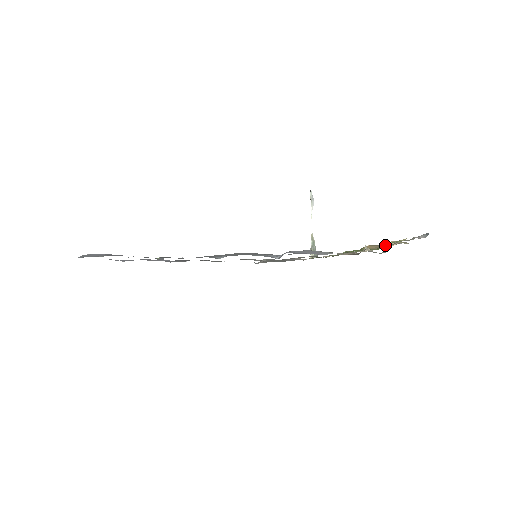
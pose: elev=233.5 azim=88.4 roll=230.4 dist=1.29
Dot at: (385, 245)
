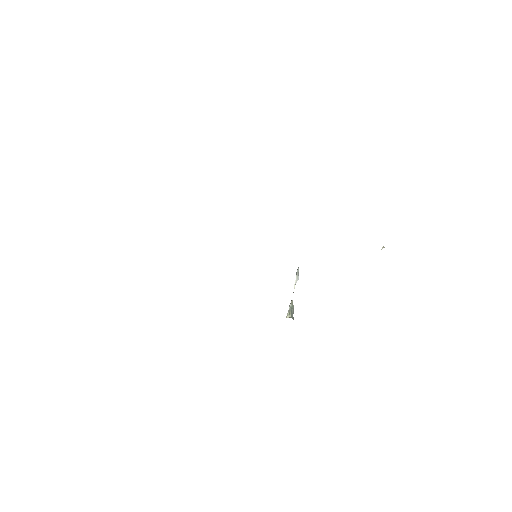
Dot at: occluded
